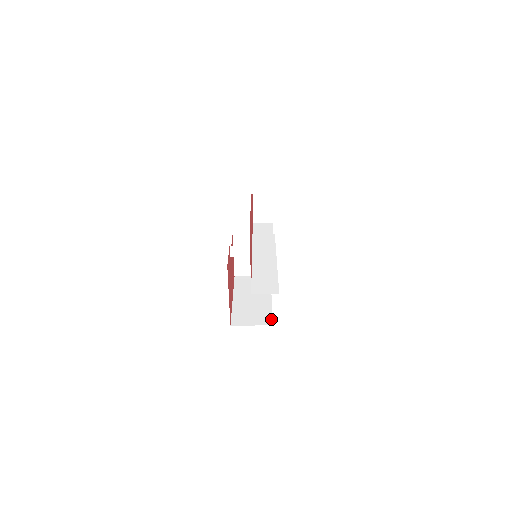
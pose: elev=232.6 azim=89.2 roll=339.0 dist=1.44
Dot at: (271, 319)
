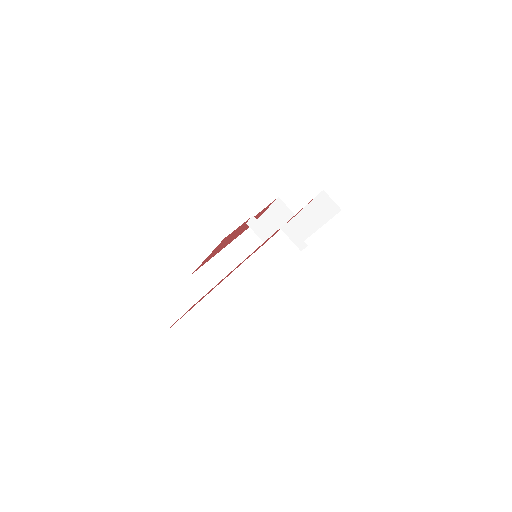
Dot at: occluded
